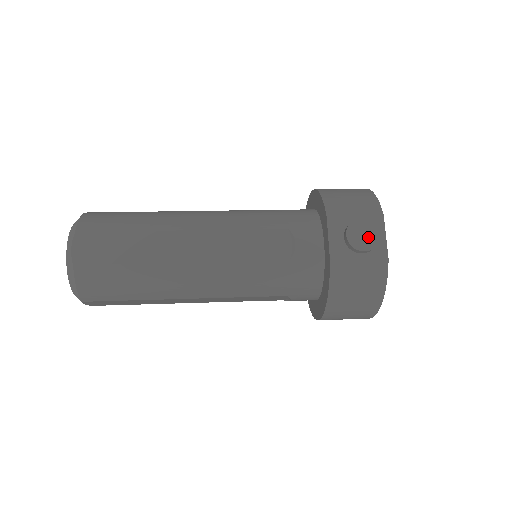
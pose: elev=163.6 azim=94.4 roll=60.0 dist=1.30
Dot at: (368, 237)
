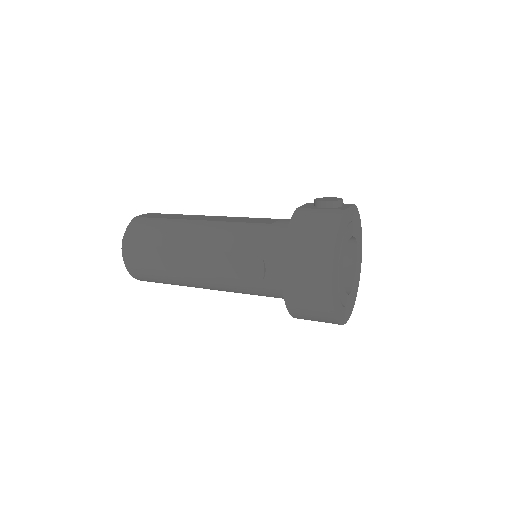
Dot at: (332, 199)
